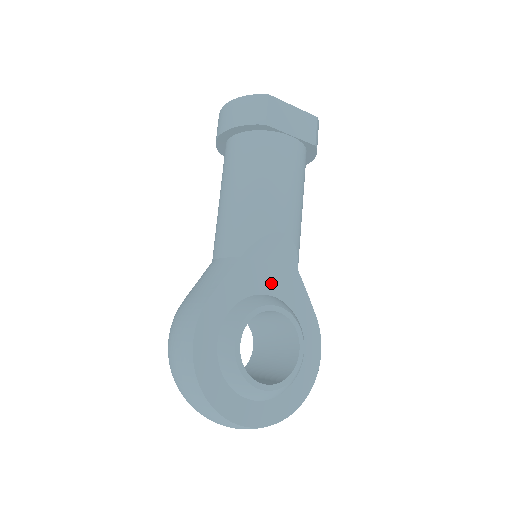
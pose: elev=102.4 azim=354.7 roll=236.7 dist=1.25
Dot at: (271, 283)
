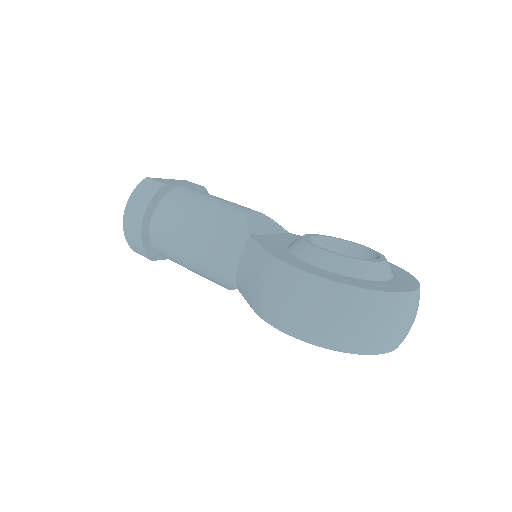
Dot at: (287, 240)
